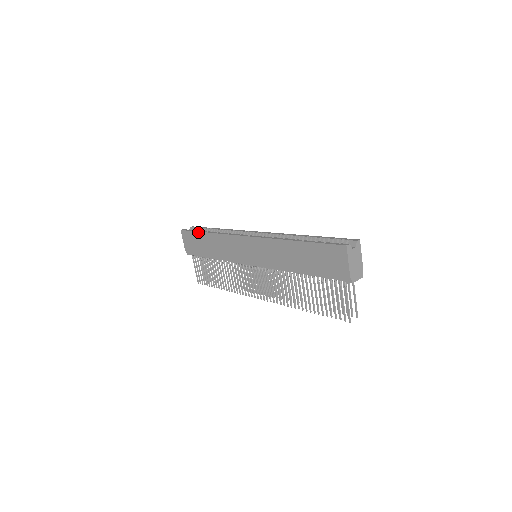
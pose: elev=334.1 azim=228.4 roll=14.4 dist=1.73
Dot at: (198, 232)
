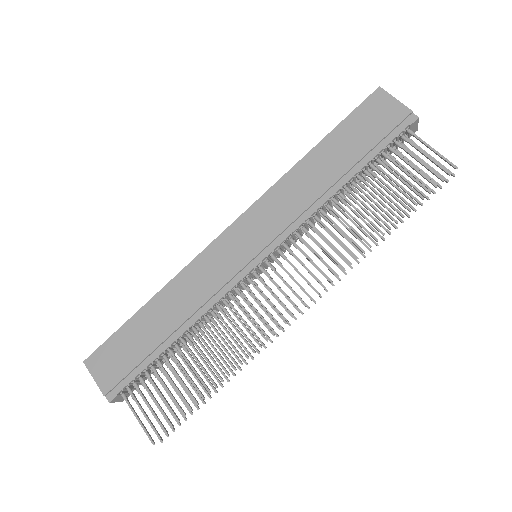
Dot at: (128, 321)
